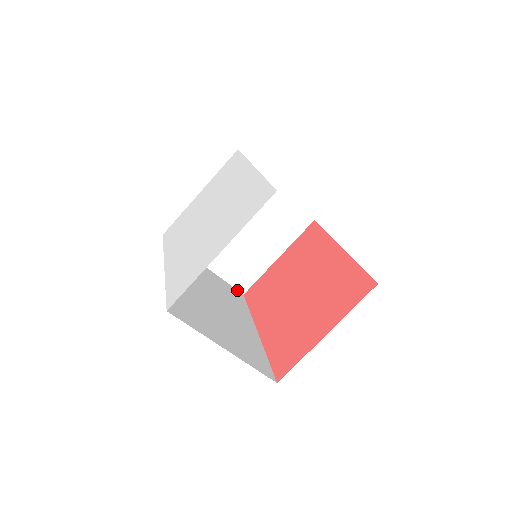
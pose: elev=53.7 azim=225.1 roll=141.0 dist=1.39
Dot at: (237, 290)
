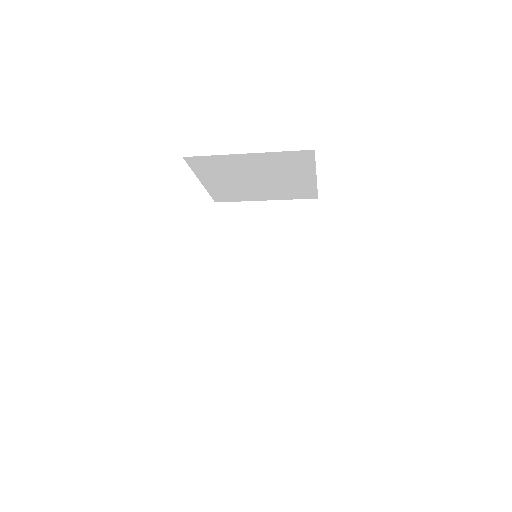
Dot at: (309, 199)
